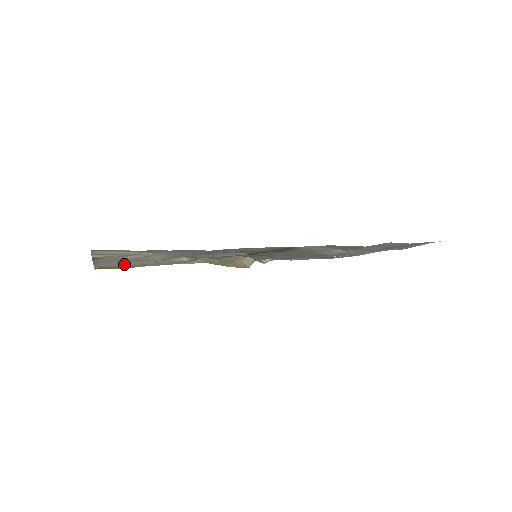
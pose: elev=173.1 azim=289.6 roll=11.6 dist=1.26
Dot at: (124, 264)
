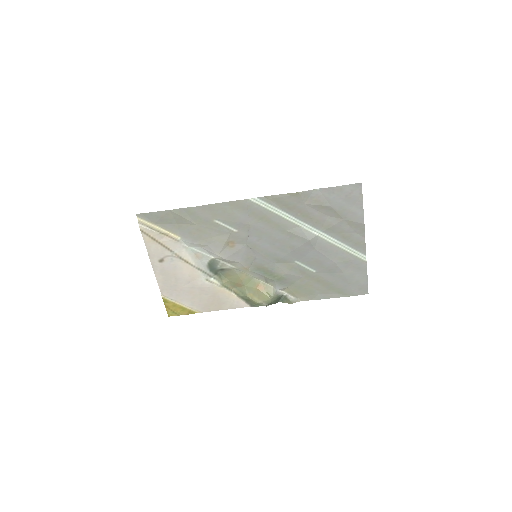
Dot at: (176, 282)
